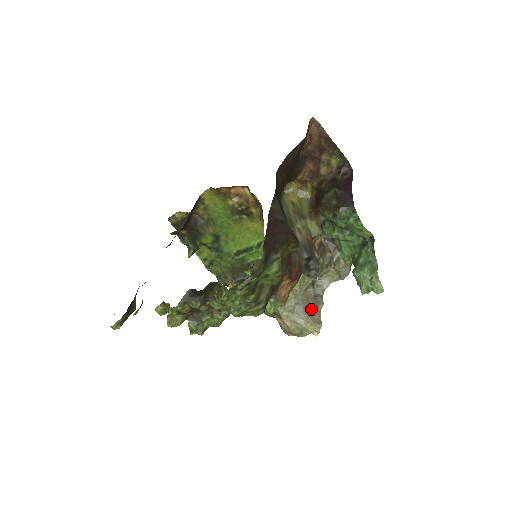
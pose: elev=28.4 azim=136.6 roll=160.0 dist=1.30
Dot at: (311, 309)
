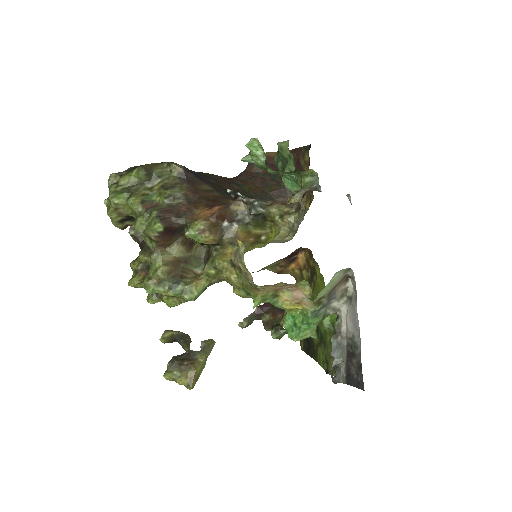
Dot at: occluded
